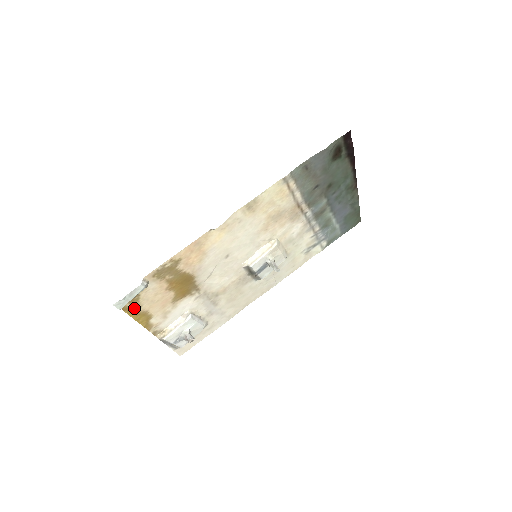
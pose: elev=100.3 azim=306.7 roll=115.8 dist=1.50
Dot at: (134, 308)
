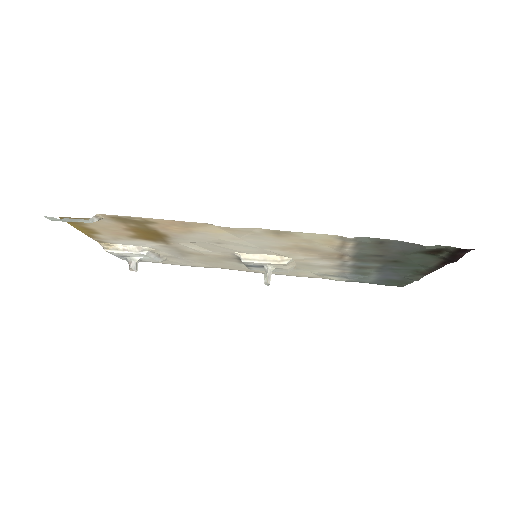
Dot at: (76, 222)
